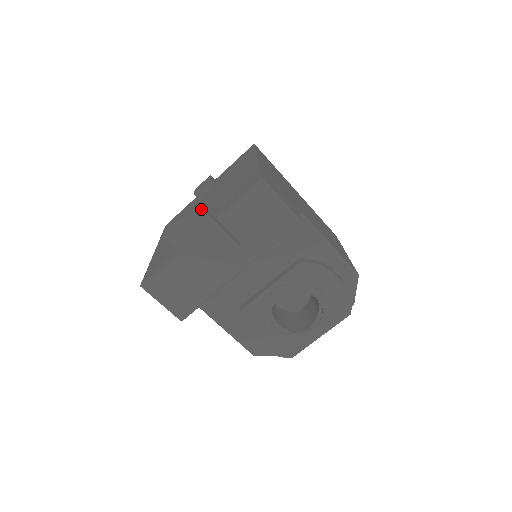
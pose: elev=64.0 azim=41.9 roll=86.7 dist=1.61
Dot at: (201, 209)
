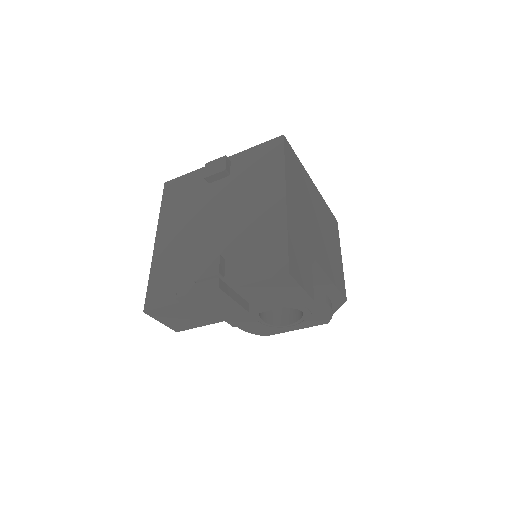
Dot at: (220, 290)
